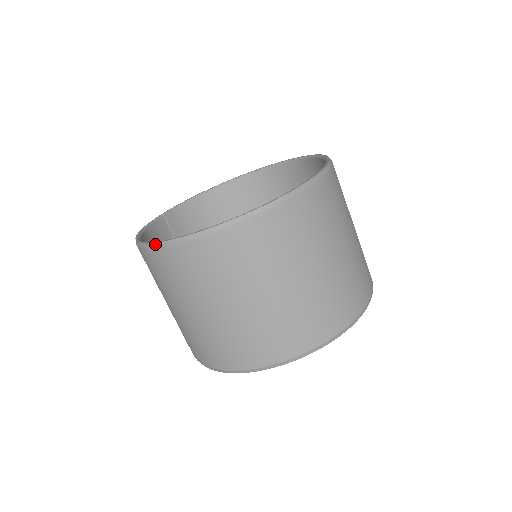
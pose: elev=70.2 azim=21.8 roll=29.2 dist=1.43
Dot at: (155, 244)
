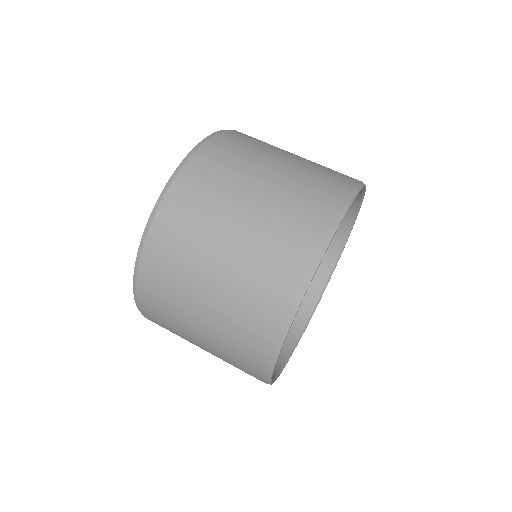
Dot at: (155, 206)
